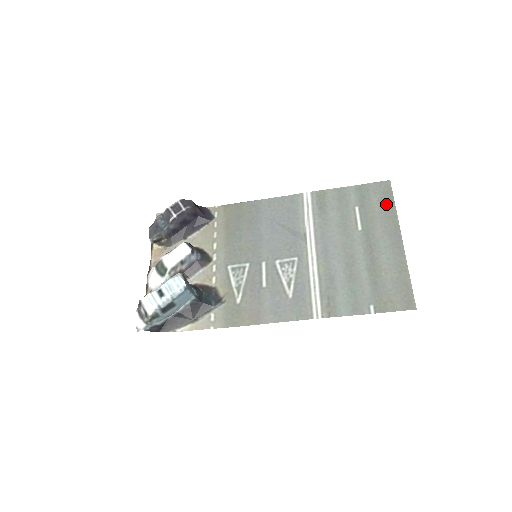
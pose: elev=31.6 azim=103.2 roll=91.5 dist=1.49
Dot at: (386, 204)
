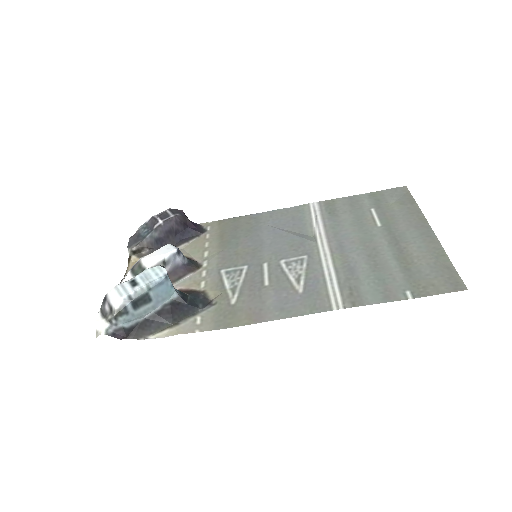
Dot at: (406, 203)
